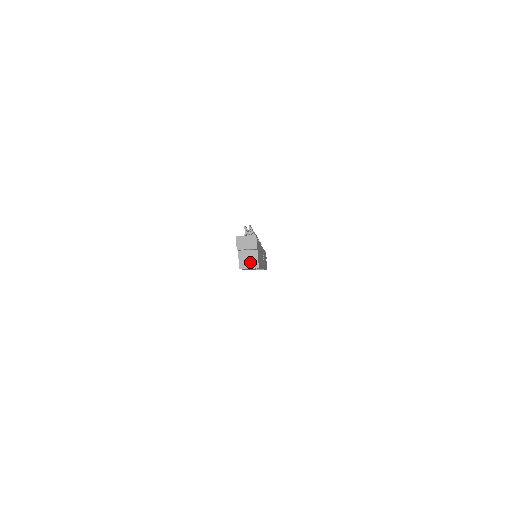
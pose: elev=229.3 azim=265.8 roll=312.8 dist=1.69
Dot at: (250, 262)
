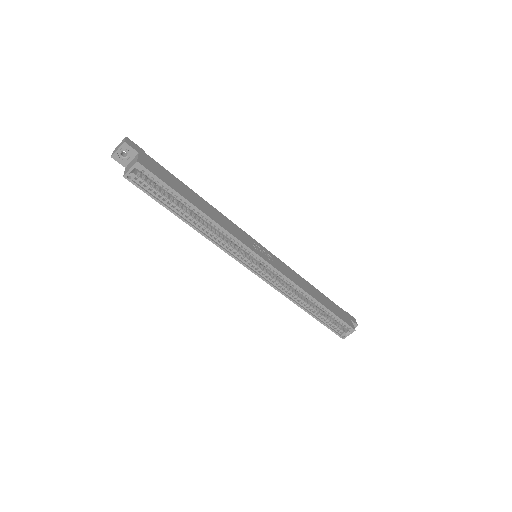
Dot at: (132, 165)
